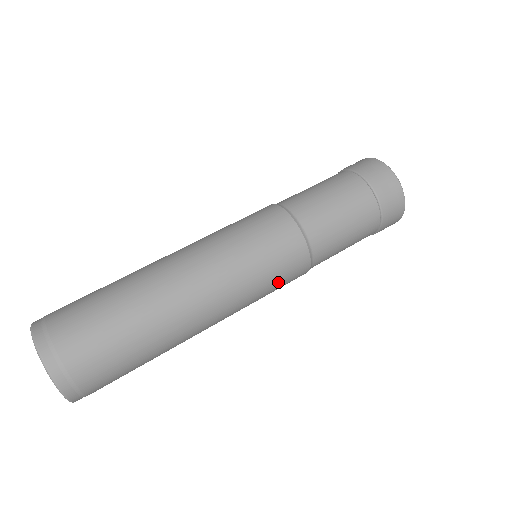
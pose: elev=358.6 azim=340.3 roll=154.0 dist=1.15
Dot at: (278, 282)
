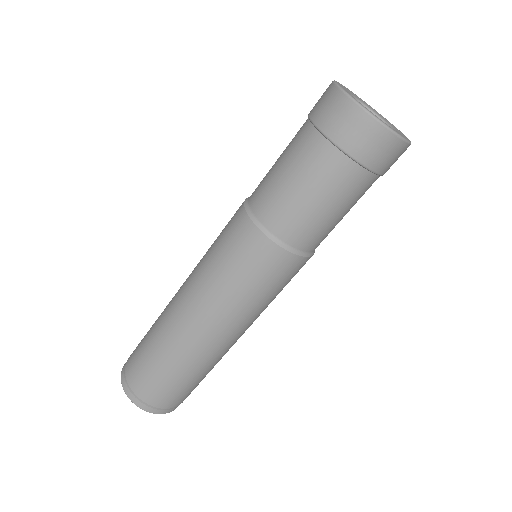
Dot at: occluded
